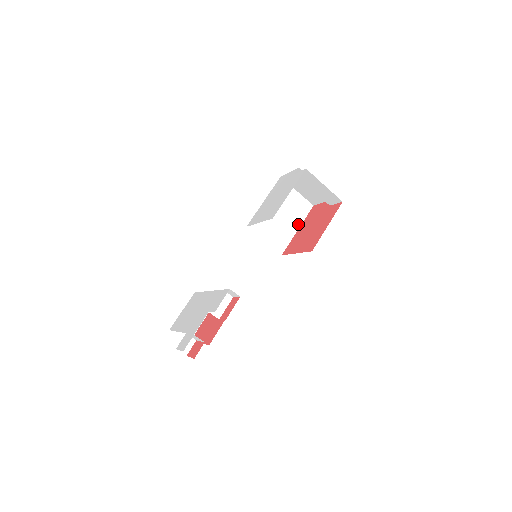
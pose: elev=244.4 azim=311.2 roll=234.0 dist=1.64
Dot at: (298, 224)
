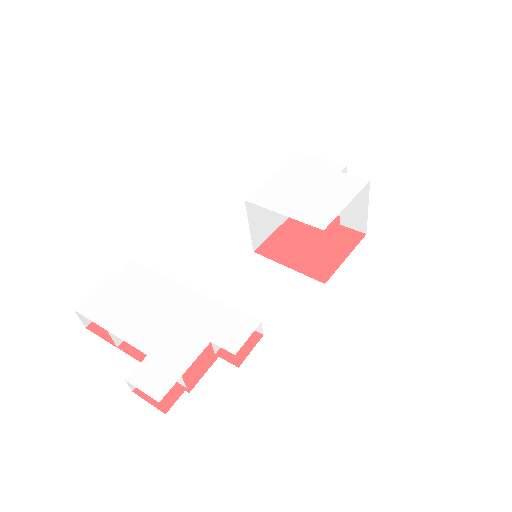
Dot at: (283, 219)
